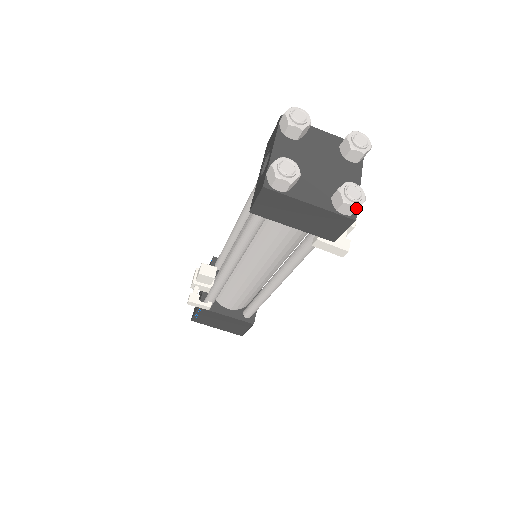
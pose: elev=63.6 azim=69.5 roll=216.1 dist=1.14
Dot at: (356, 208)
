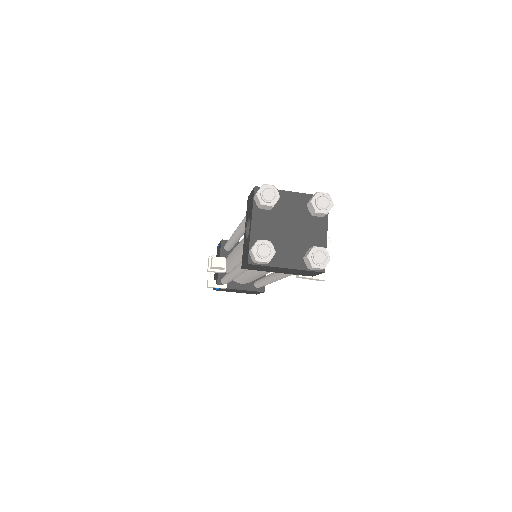
Dot at: occluded
